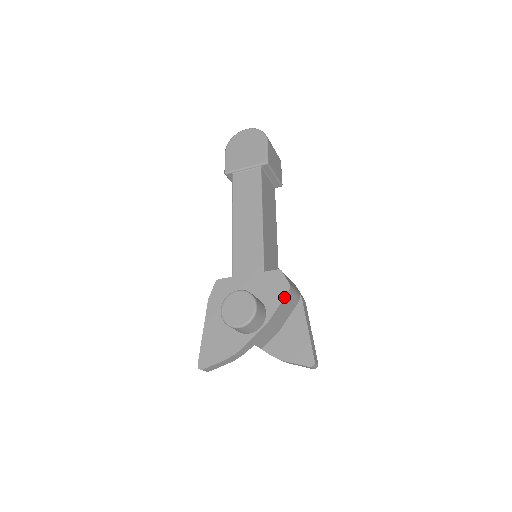
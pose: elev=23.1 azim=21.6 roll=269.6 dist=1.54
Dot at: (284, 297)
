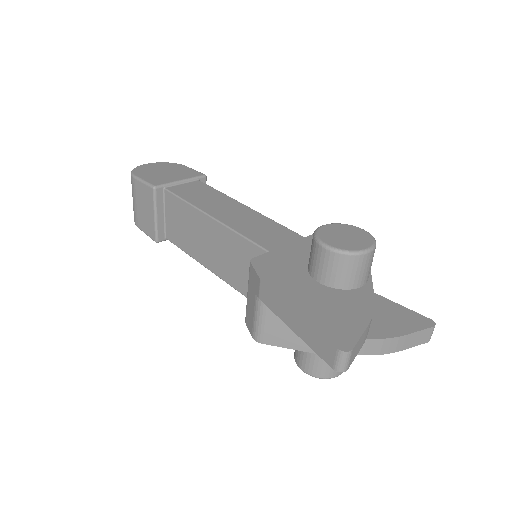
Dot at: occluded
